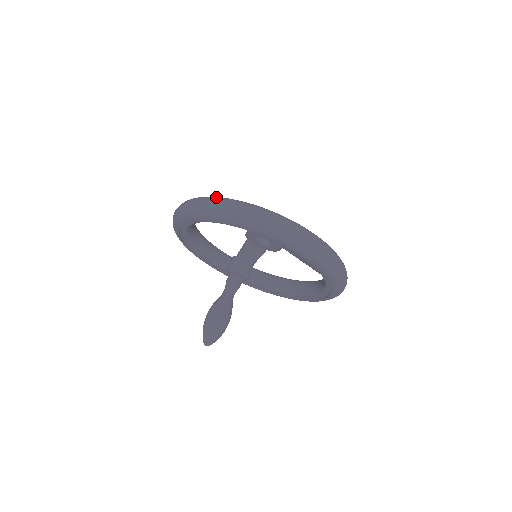
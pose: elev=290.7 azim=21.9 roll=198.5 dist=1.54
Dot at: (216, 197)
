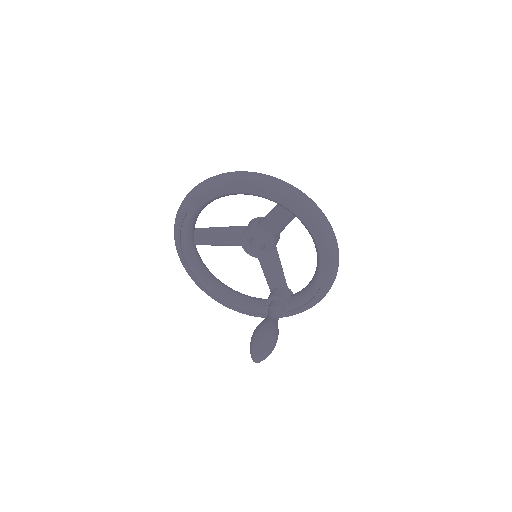
Dot at: occluded
